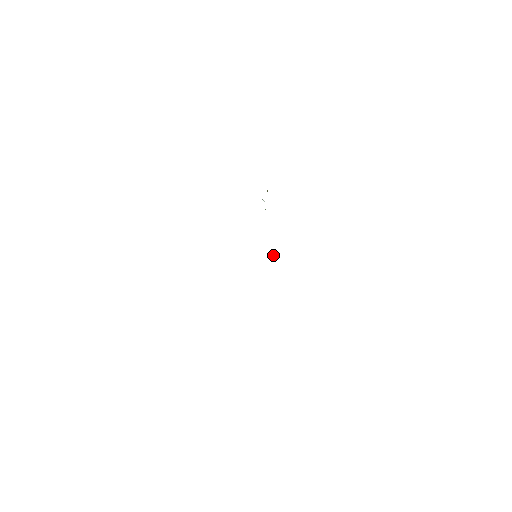
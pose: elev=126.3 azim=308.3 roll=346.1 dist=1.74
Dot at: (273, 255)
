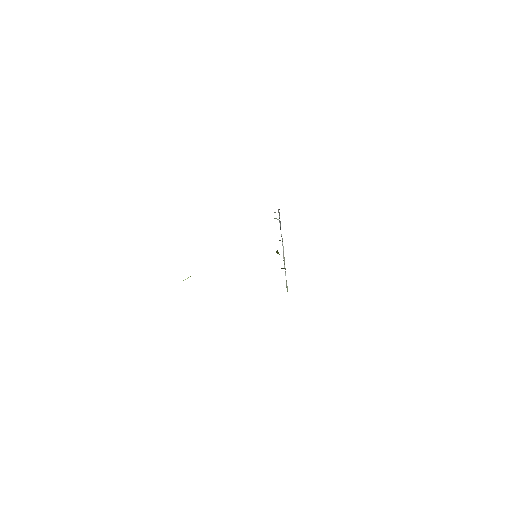
Dot at: (277, 250)
